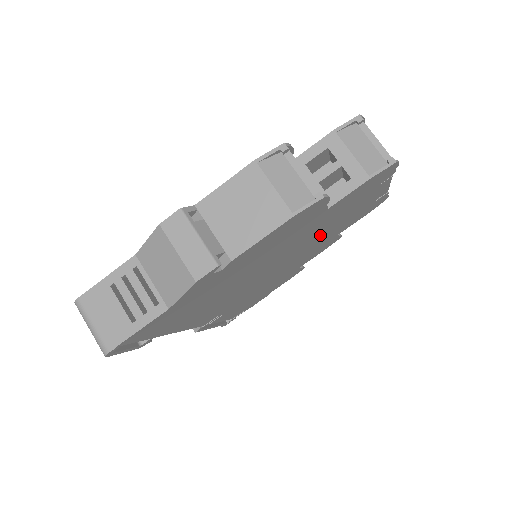
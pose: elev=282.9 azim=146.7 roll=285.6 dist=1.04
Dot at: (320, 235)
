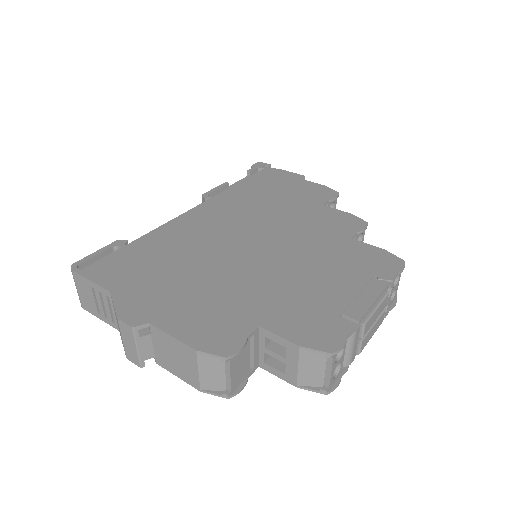
Dot at: occluded
